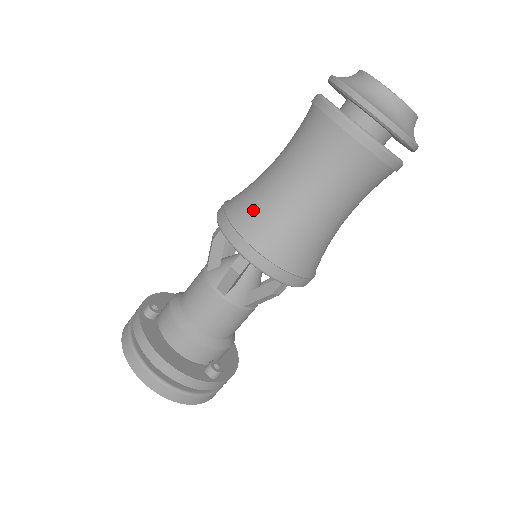
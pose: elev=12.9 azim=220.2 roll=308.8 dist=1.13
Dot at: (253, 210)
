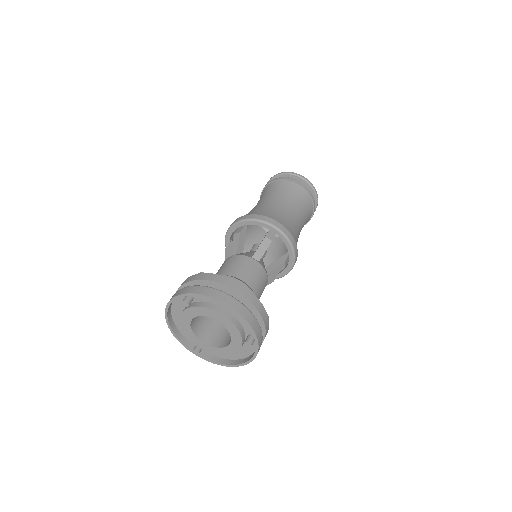
Dot at: (267, 211)
